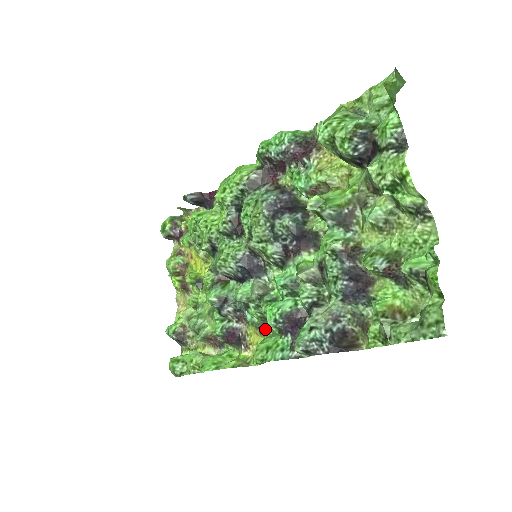
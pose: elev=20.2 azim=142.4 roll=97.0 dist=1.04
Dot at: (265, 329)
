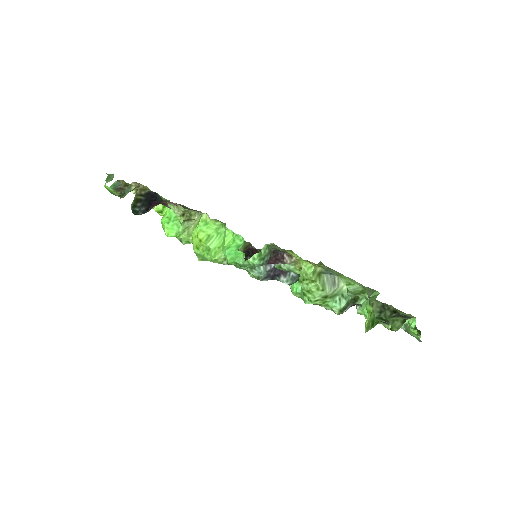
Dot at: occluded
